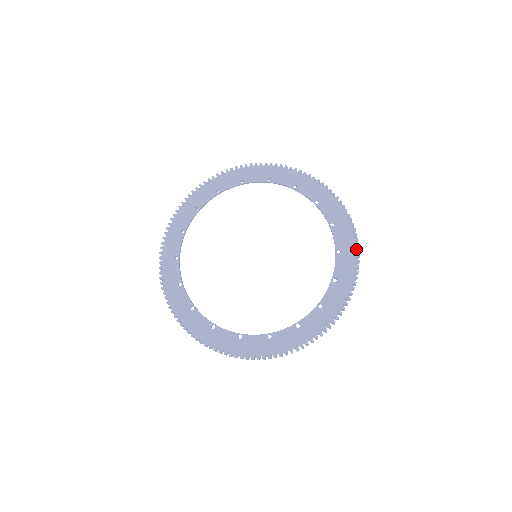
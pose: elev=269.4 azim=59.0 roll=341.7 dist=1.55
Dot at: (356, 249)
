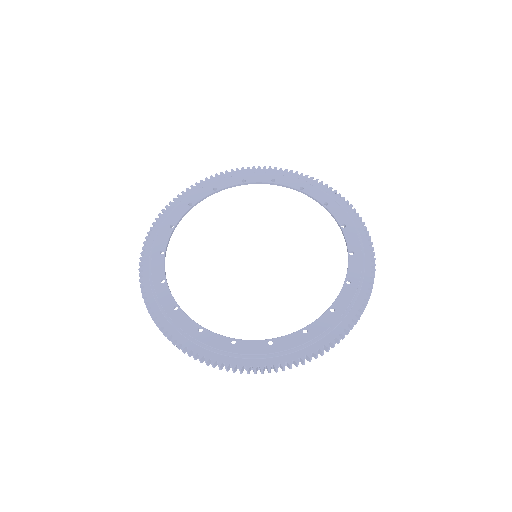
Dot at: (351, 321)
